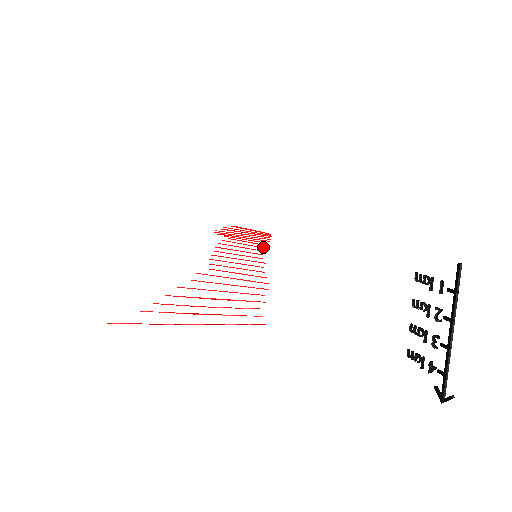
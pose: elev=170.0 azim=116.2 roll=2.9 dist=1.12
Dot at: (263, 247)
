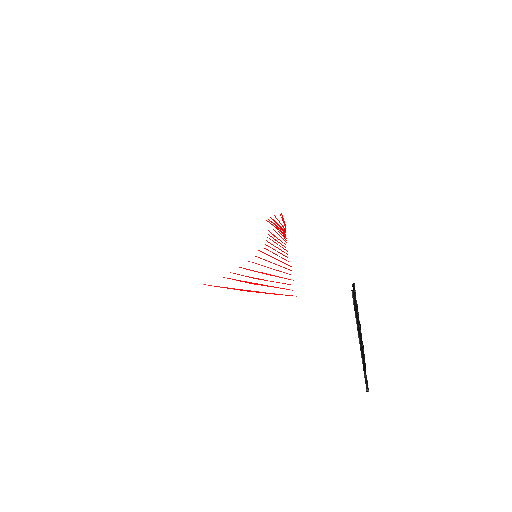
Dot at: (285, 239)
